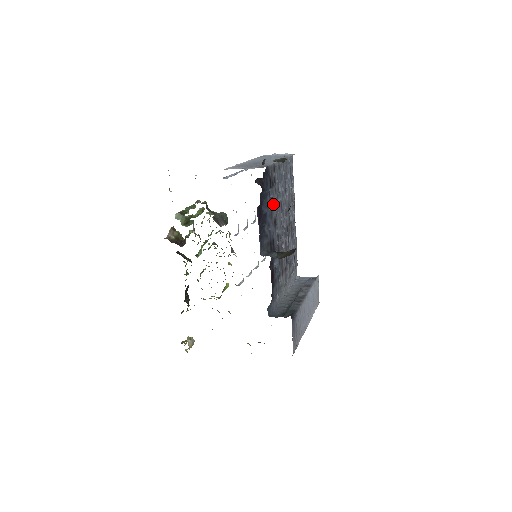
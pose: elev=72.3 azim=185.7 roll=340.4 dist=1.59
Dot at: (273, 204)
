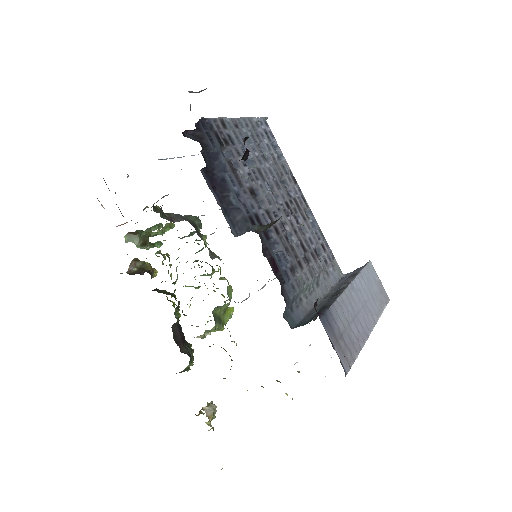
Dot at: (238, 169)
